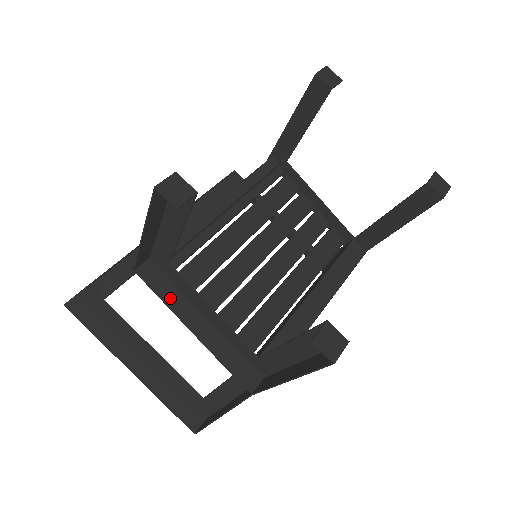
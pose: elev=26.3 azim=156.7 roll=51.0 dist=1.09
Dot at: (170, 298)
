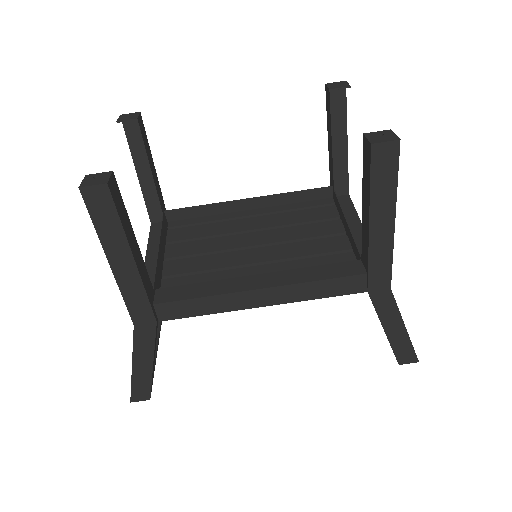
Dot at: (154, 244)
